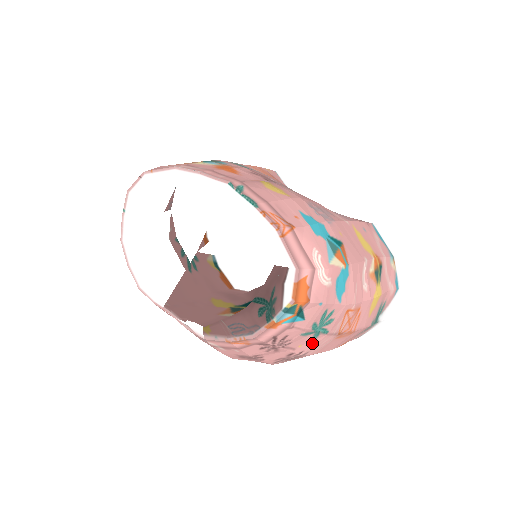
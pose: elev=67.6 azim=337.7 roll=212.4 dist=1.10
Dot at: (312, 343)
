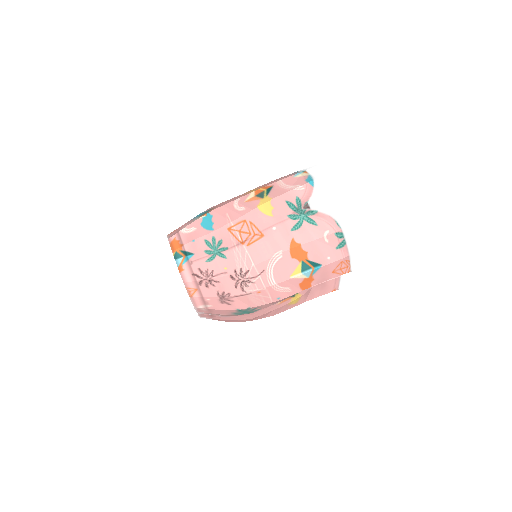
Dot at: (231, 261)
